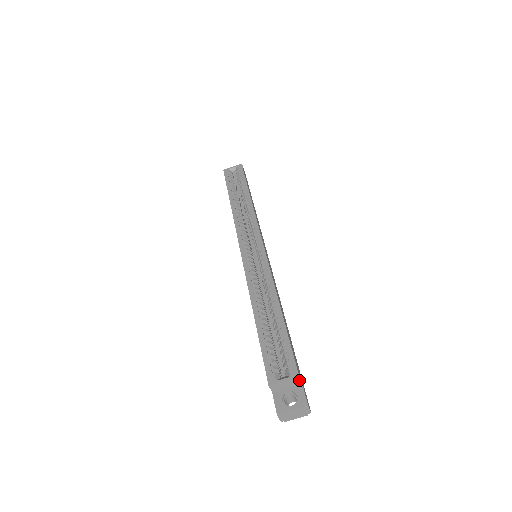
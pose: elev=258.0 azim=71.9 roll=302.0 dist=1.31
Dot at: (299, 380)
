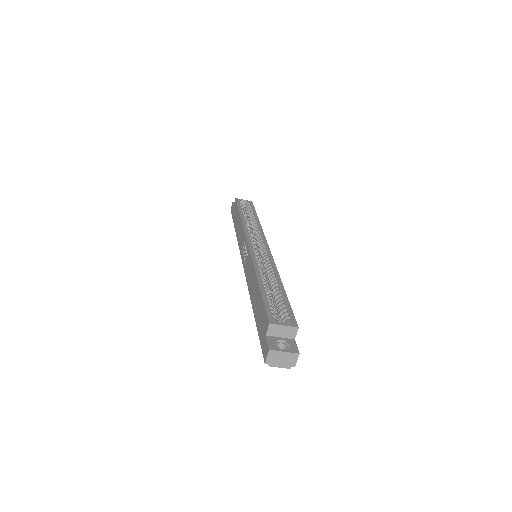
Dot at: (295, 333)
